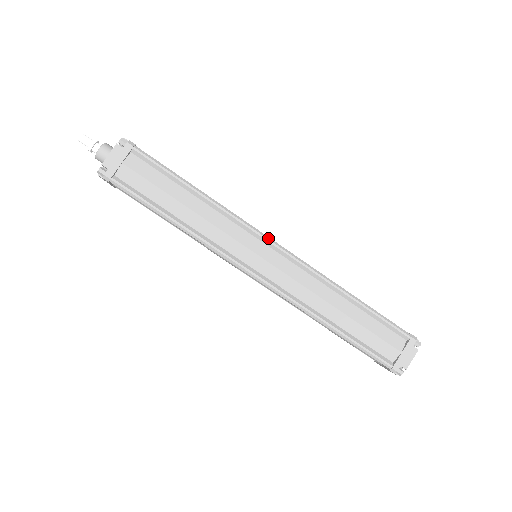
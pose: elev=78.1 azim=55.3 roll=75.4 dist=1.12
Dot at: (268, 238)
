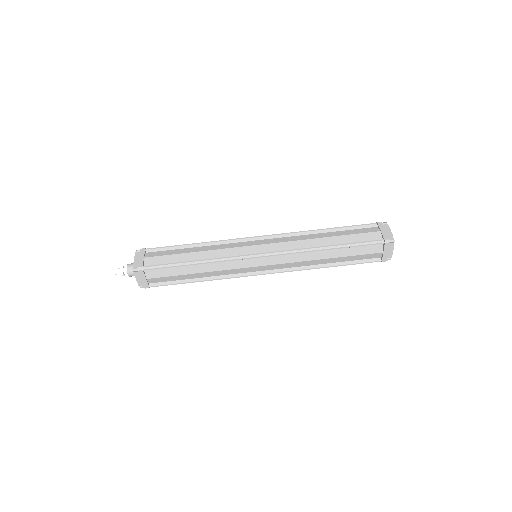
Dot at: (254, 256)
